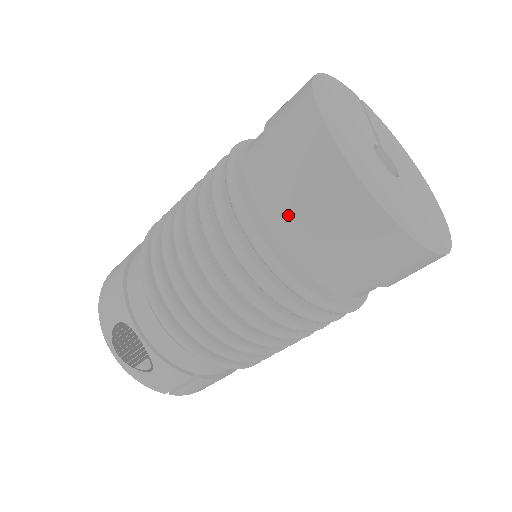
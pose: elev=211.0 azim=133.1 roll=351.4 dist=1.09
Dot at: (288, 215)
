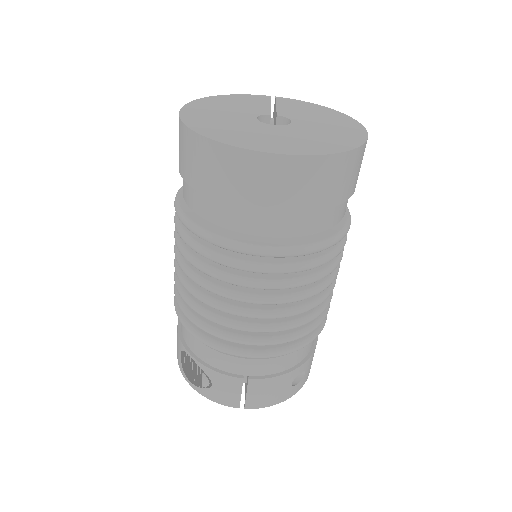
Dot at: (195, 193)
